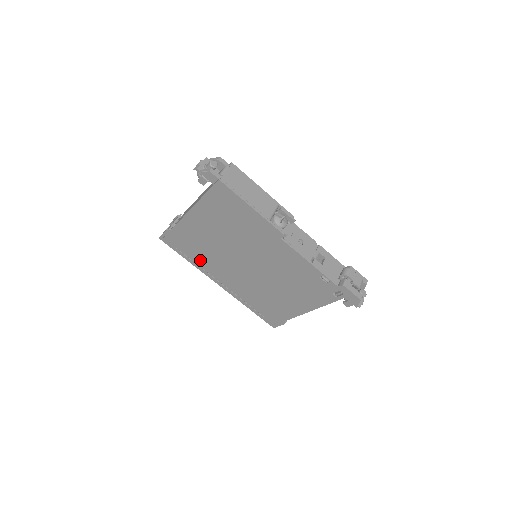
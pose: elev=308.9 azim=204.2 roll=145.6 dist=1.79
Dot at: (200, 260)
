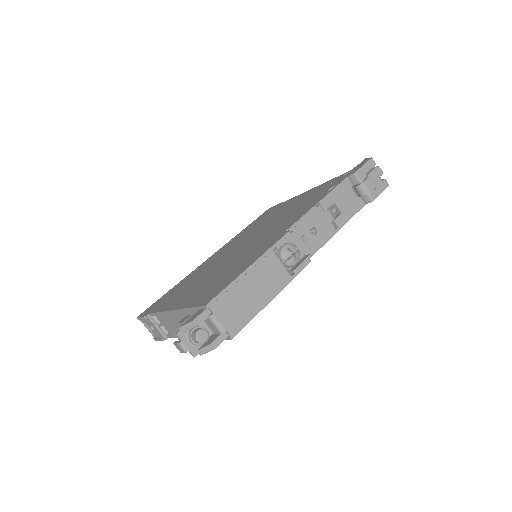
Dot at: occluded
